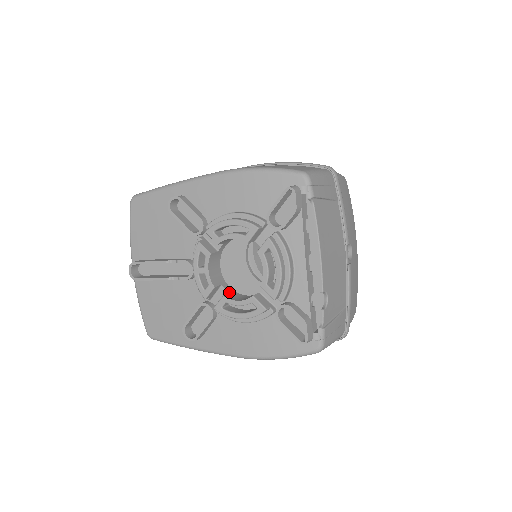
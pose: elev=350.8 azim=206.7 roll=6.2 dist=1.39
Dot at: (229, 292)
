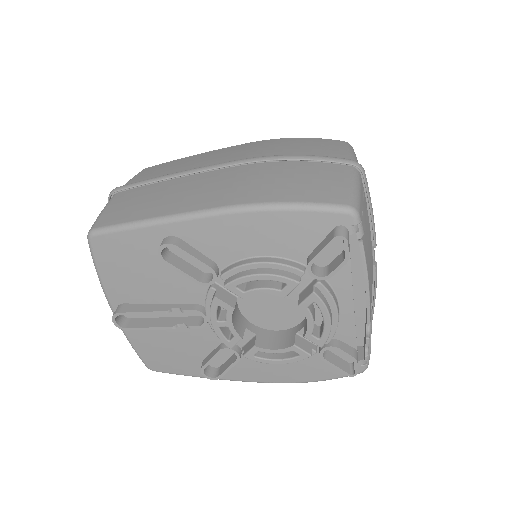
Dot at: (256, 334)
